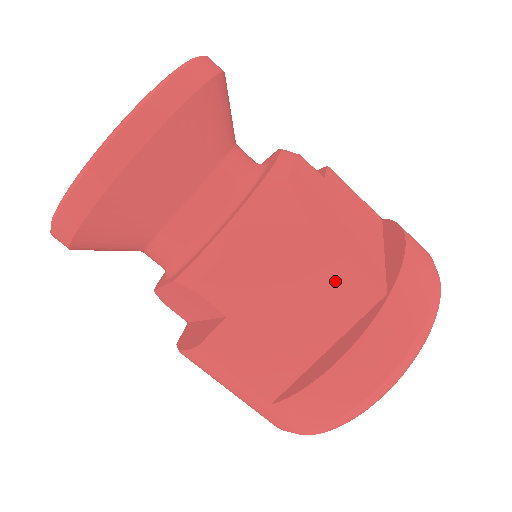
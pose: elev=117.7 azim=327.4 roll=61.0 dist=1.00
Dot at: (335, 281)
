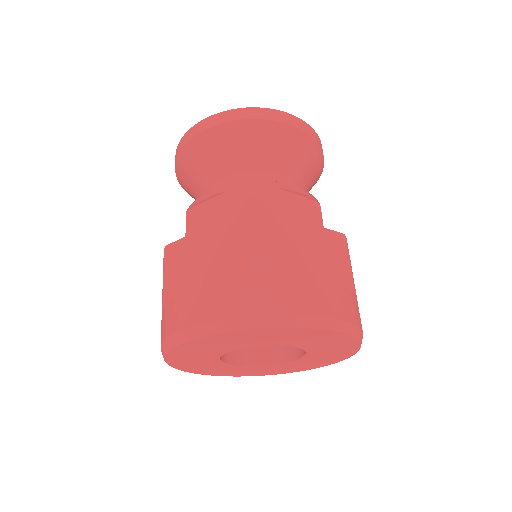
Dot at: (240, 248)
